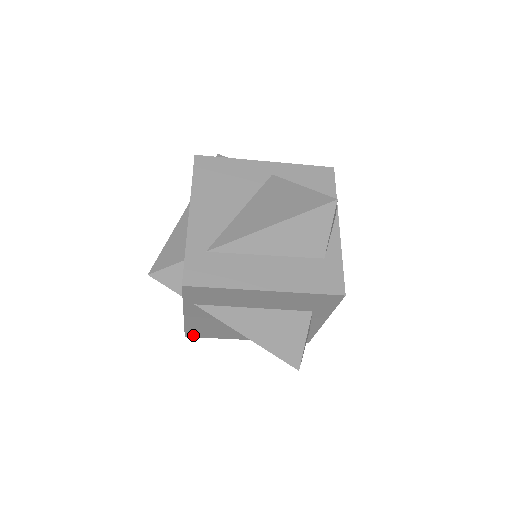
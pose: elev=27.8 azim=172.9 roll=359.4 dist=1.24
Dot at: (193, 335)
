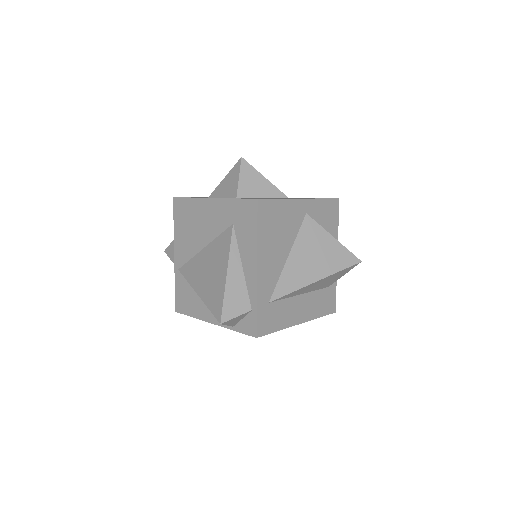
Dot at: occluded
